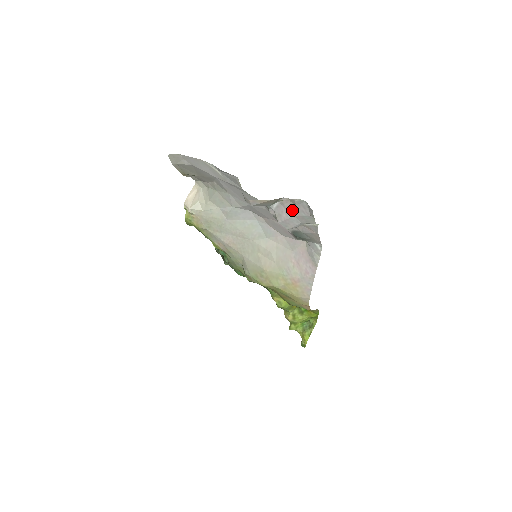
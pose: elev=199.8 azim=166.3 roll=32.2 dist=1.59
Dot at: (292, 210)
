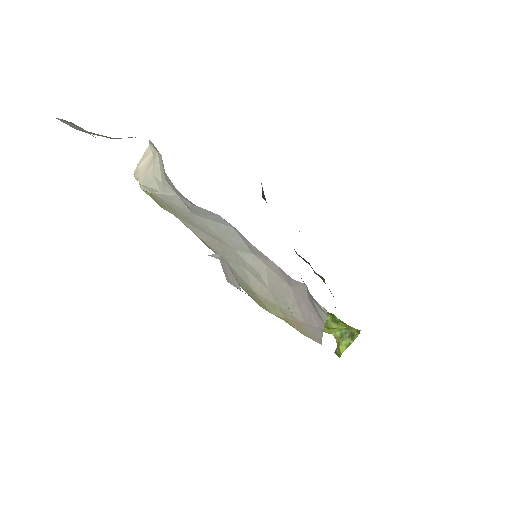
Dot at: occluded
